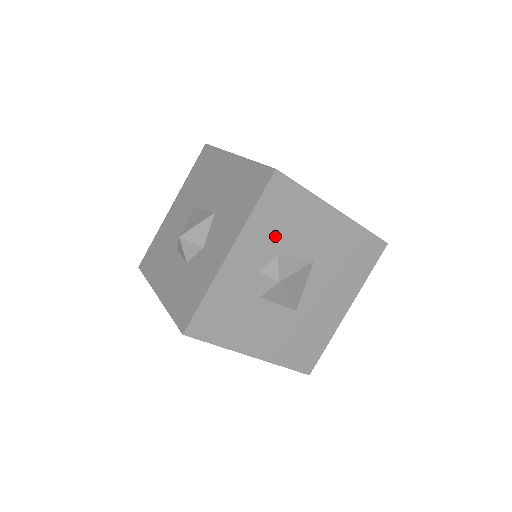
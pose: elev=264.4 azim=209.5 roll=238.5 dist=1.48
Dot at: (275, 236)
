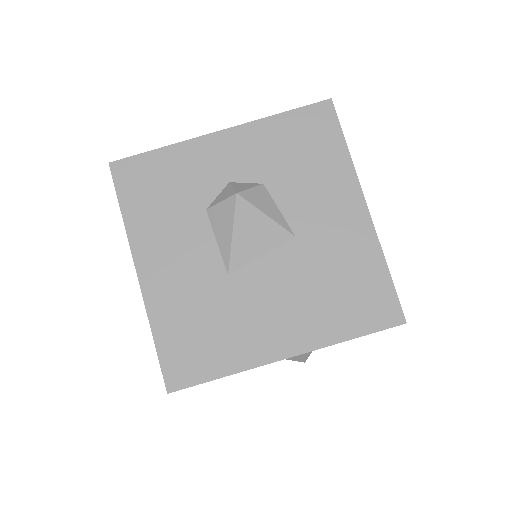
Dot at: (277, 162)
